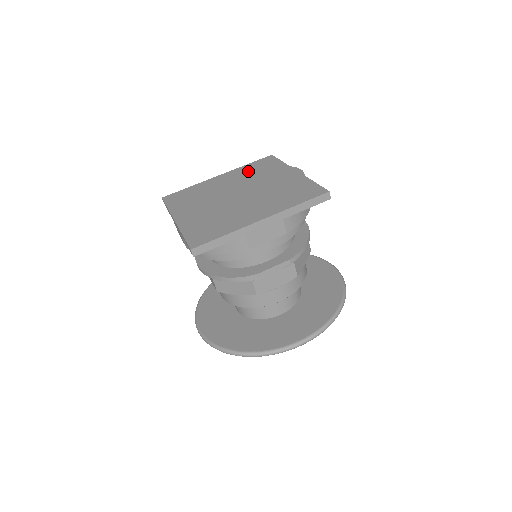
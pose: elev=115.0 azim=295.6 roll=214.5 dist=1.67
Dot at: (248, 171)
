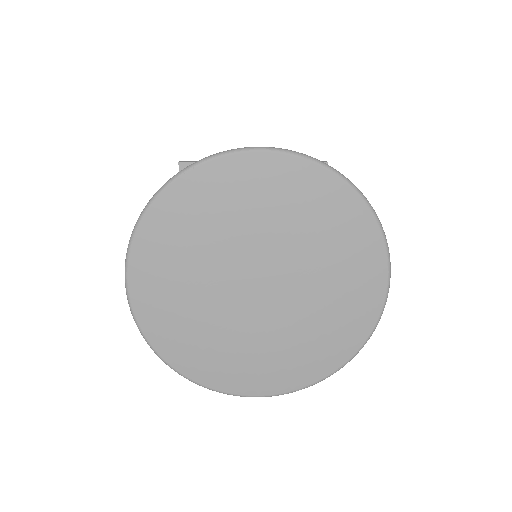
Dot at: occluded
